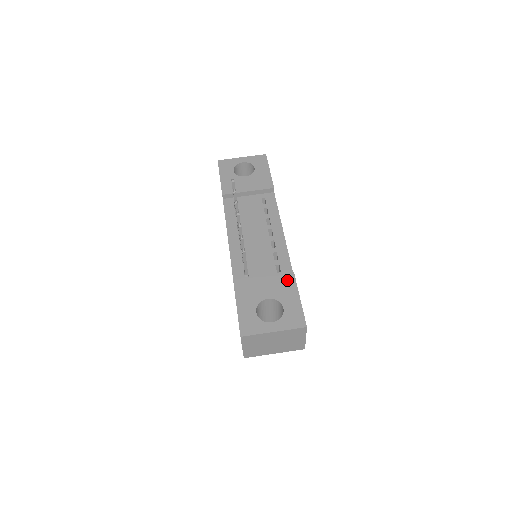
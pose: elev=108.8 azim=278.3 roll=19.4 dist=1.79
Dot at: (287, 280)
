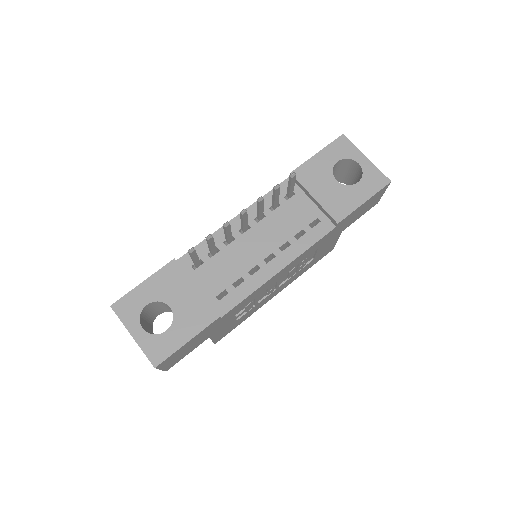
Dot at: (205, 314)
